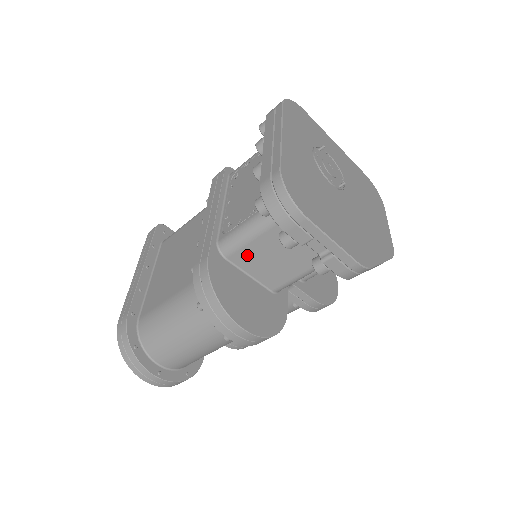
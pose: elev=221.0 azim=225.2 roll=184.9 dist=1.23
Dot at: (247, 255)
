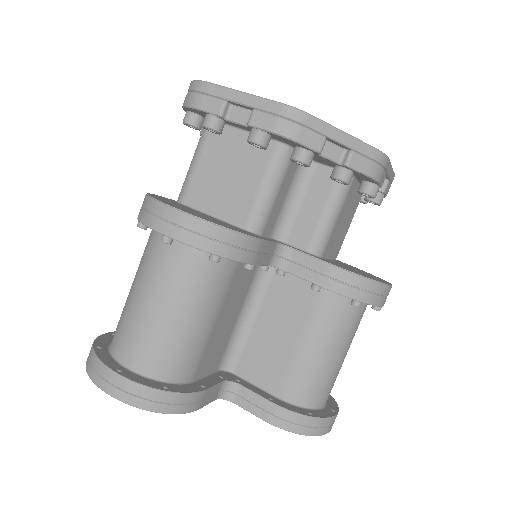
Dot at: (199, 188)
